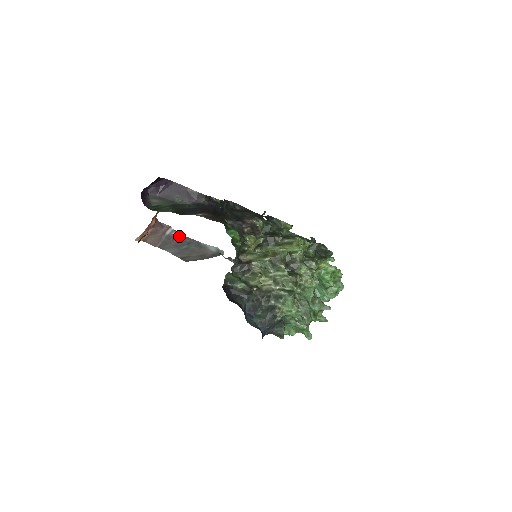
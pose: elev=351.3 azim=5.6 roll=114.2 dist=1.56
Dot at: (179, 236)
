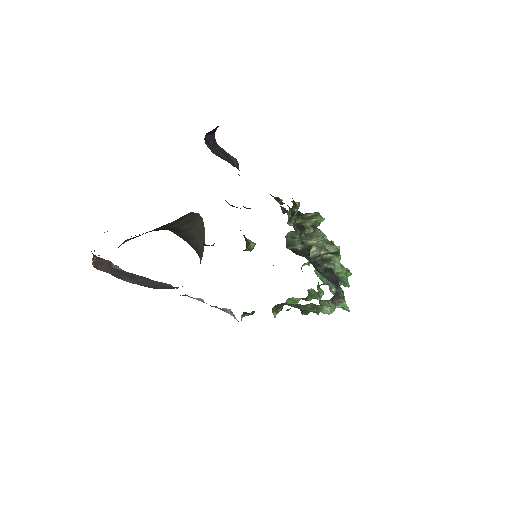
Dot at: (125, 272)
